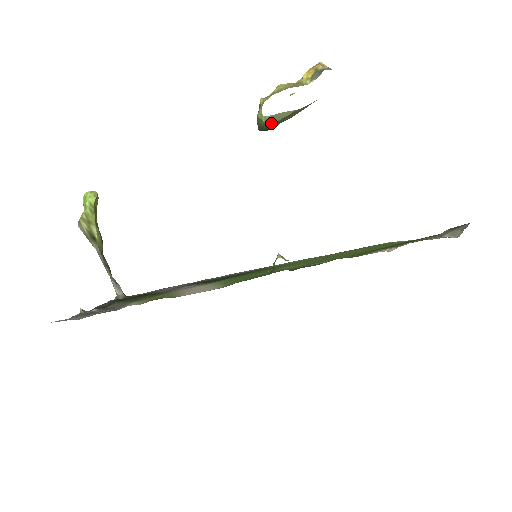
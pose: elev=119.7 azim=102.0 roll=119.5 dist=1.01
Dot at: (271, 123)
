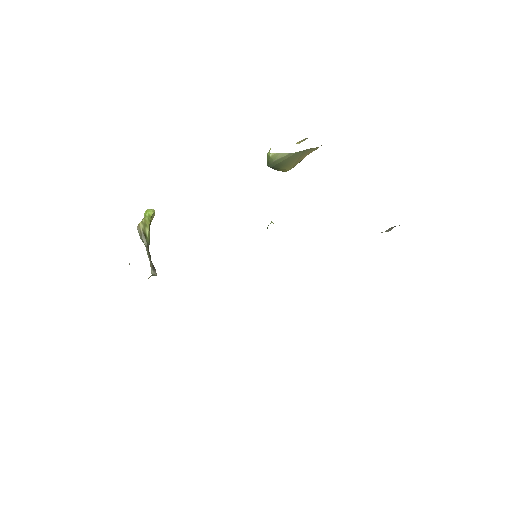
Dot at: (275, 159)
